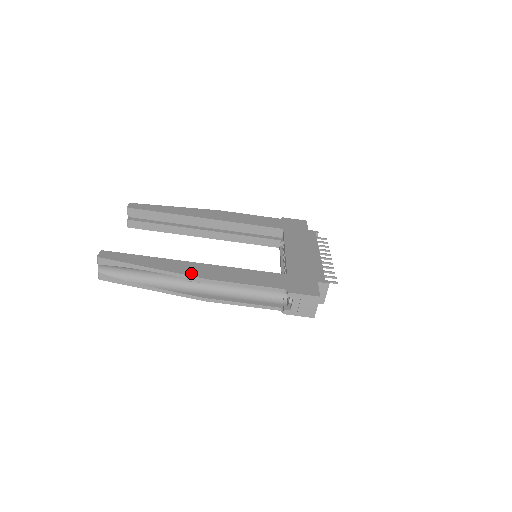
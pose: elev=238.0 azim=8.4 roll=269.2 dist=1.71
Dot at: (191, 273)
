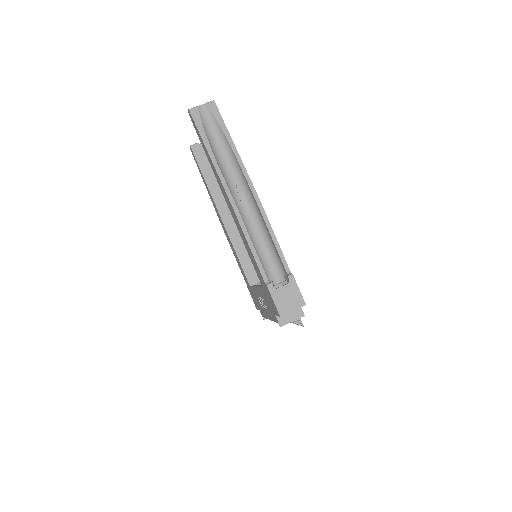
Dot at: (252, 184)
